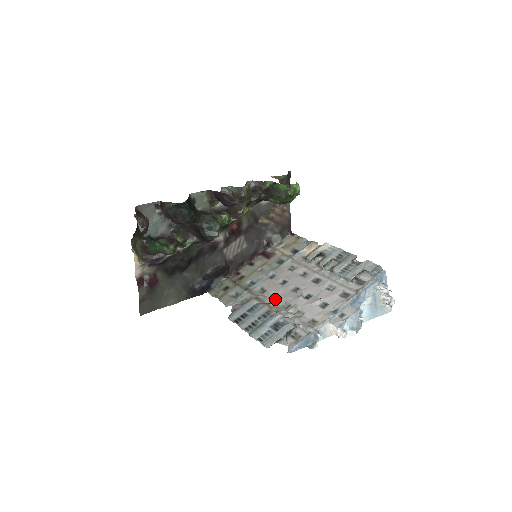
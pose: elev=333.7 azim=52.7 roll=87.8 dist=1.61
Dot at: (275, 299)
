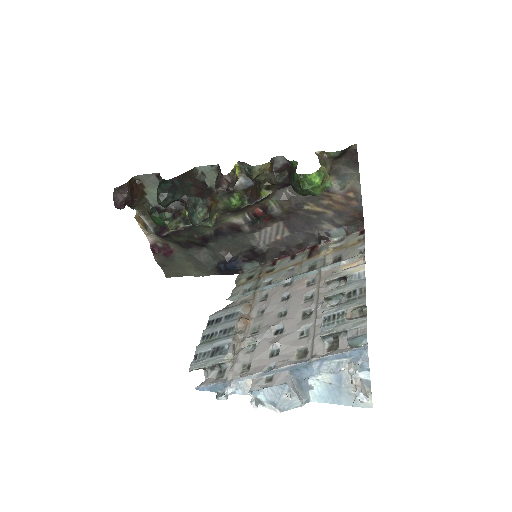
Dot at: (259, 315)
